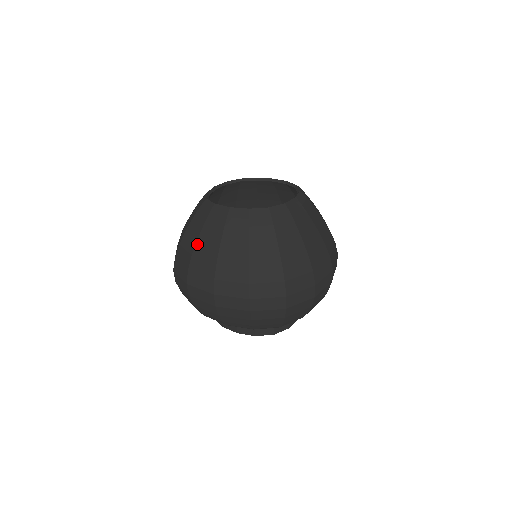
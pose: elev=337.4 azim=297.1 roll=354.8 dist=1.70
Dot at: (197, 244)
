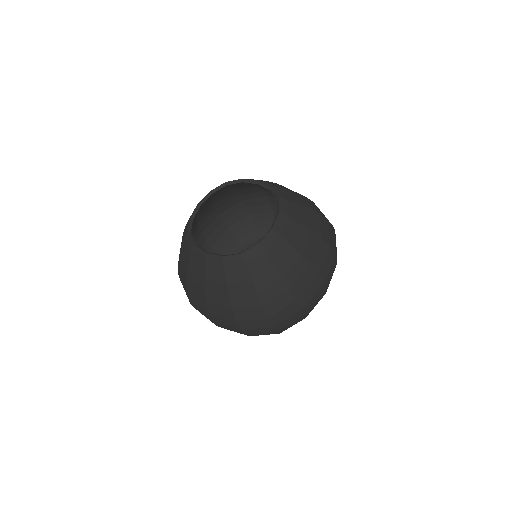
Dot at: (188, 279)
